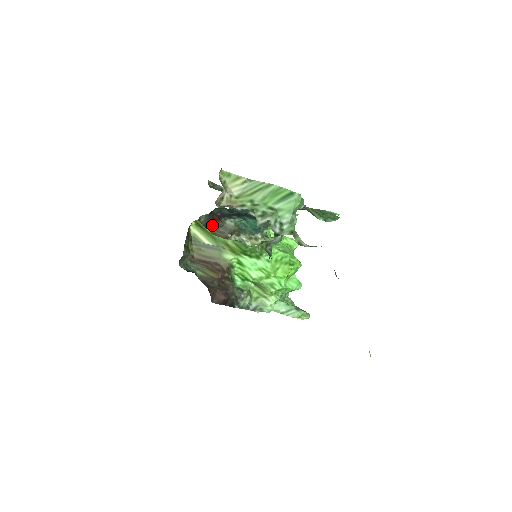
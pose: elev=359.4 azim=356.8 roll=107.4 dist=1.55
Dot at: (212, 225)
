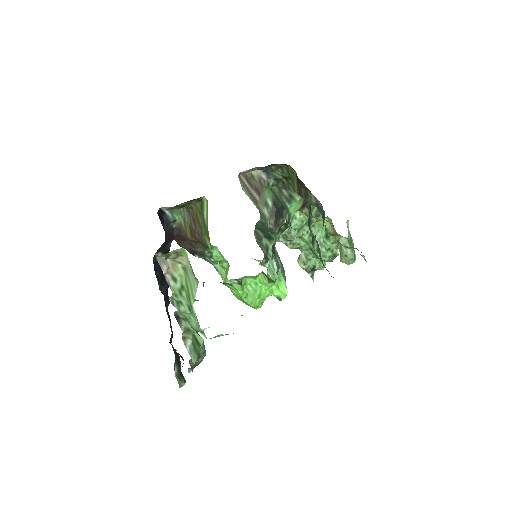
Dot at: occluded
